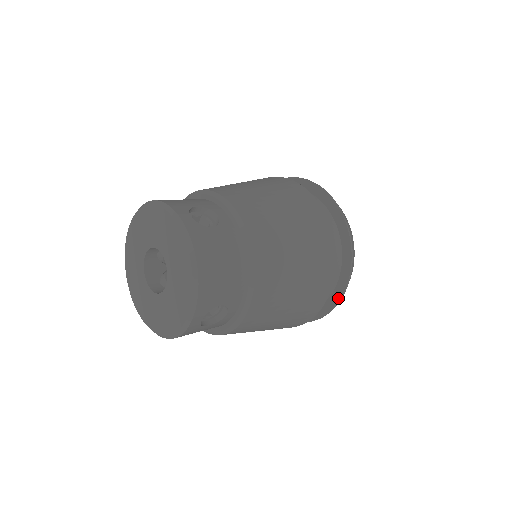
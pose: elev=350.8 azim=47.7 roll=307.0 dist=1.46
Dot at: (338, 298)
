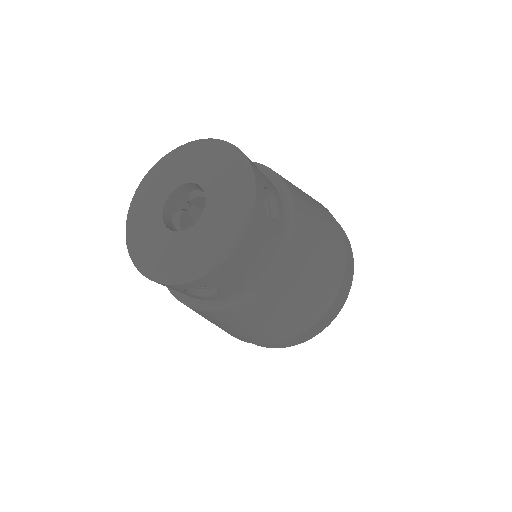
Dot at: (349, 252)
